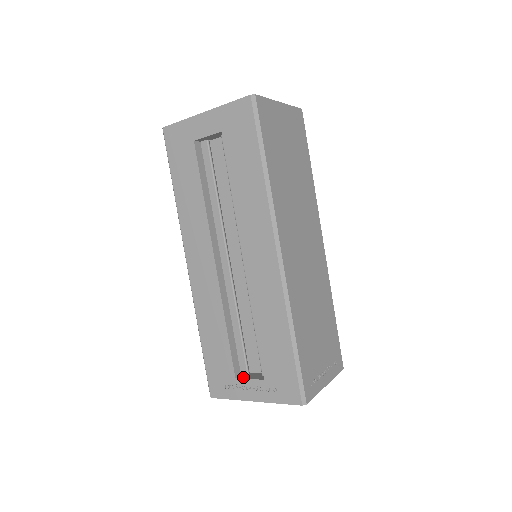
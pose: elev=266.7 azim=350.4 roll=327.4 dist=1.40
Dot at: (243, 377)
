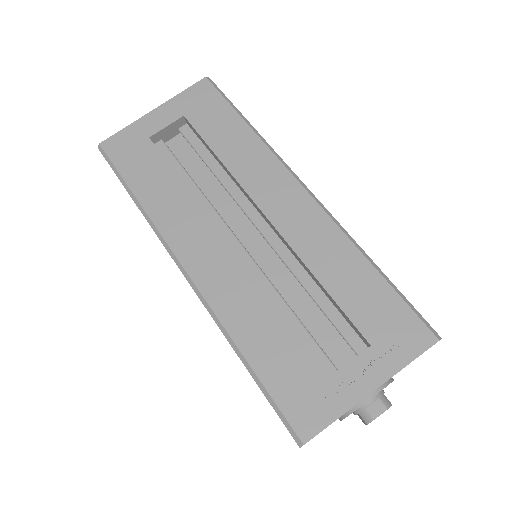
Dot at: occluded
